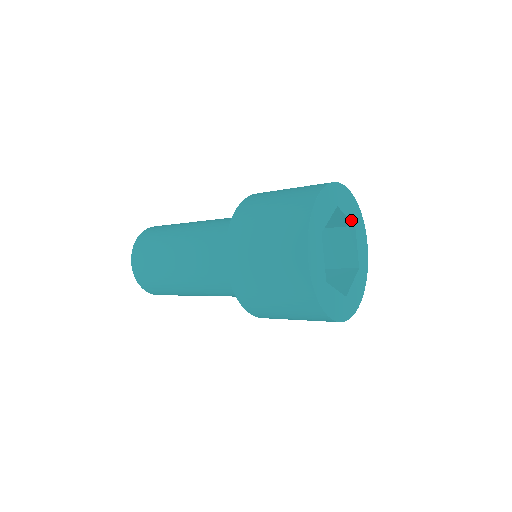
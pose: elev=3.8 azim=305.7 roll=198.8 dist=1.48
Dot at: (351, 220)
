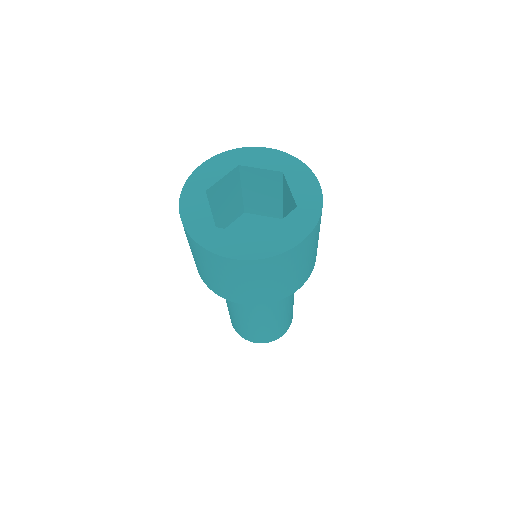
Dot at: (295, 198)
